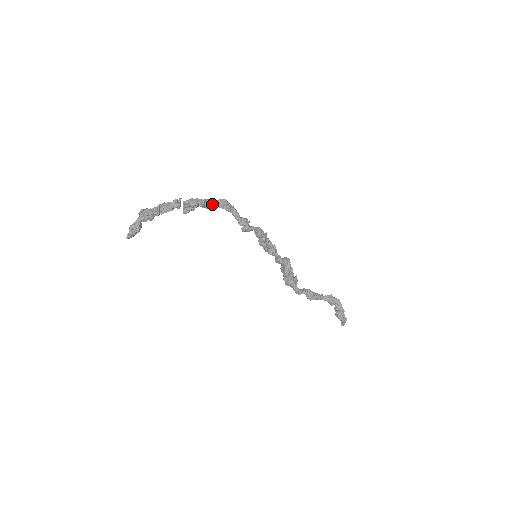
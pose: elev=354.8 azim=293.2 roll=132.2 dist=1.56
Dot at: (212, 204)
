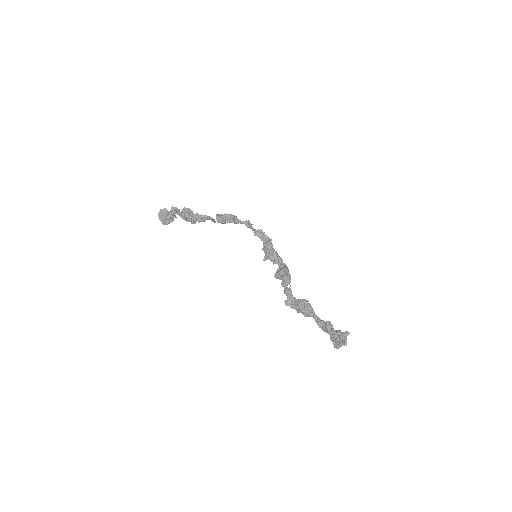
Dot at: (240, 220)
